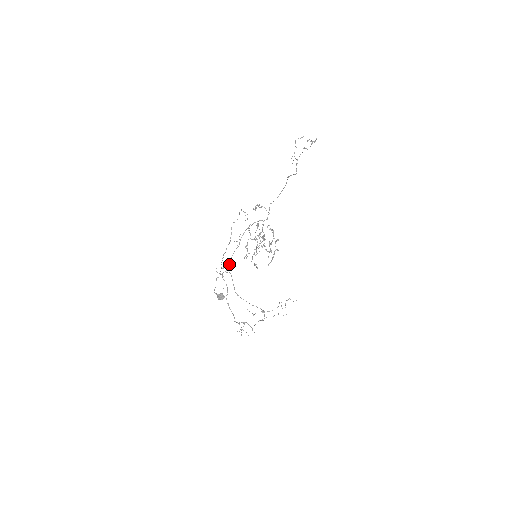
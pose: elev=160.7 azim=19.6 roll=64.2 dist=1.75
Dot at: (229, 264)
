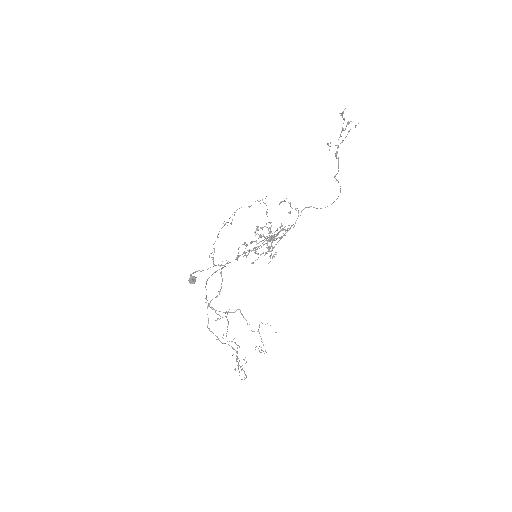
Dot at: occluded
